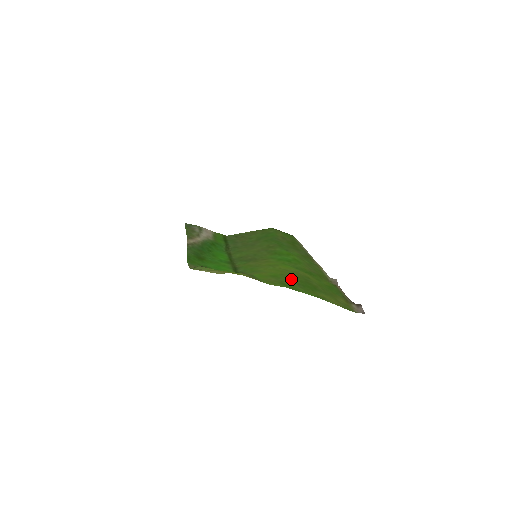
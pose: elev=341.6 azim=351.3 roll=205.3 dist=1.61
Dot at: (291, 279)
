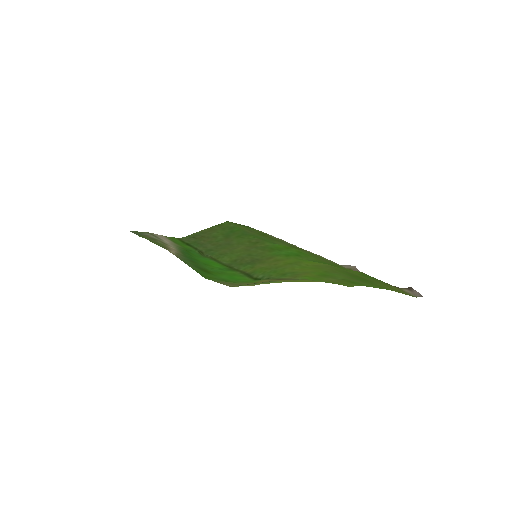
Dot at: (344, 275)
